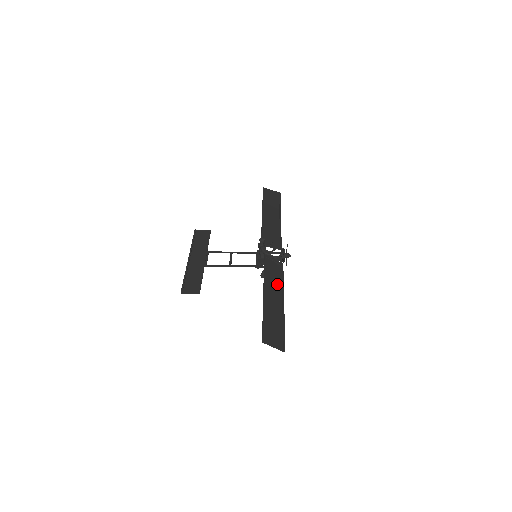
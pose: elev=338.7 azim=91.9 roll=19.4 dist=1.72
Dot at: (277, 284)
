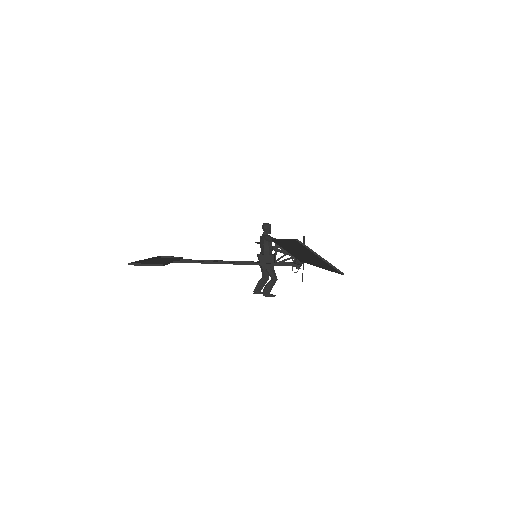
Dot at: (298, 256)
